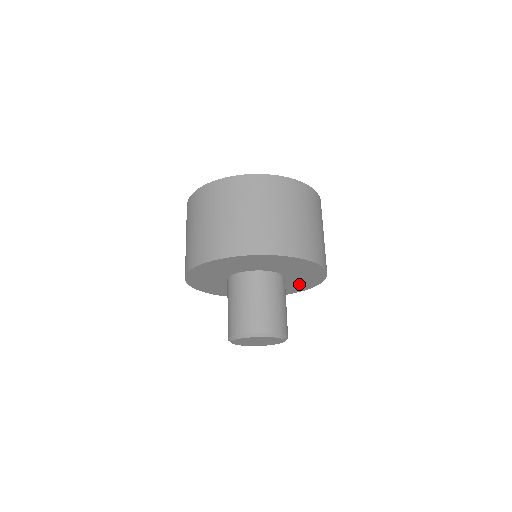
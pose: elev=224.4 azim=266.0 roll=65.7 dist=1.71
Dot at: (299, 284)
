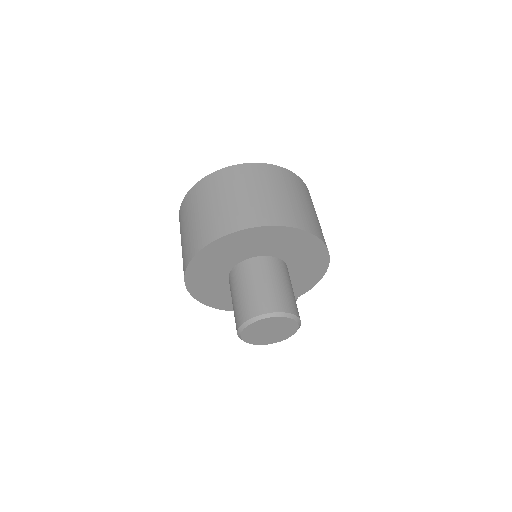
Dot at: (306, 274)
